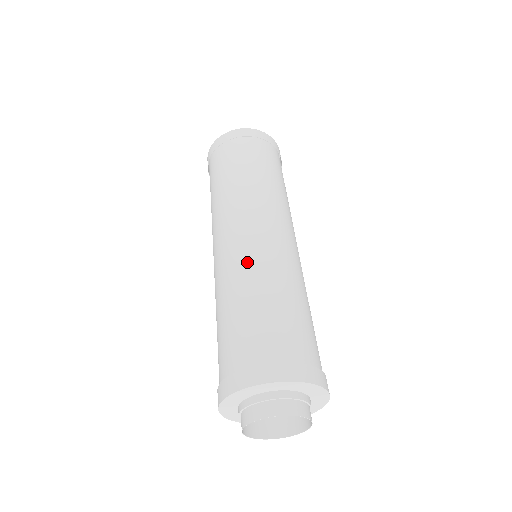
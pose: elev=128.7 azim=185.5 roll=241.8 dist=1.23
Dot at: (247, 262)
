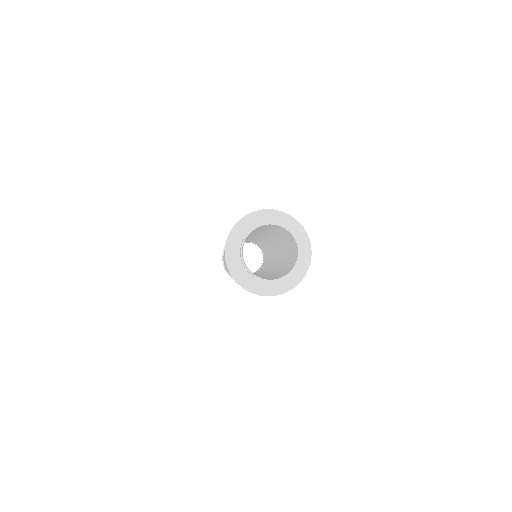
Dot at: occluded
